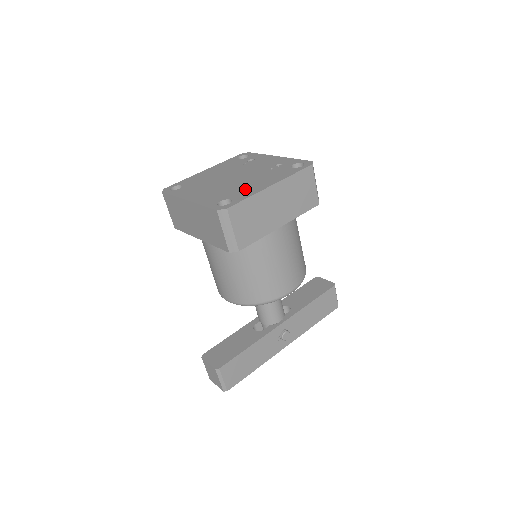
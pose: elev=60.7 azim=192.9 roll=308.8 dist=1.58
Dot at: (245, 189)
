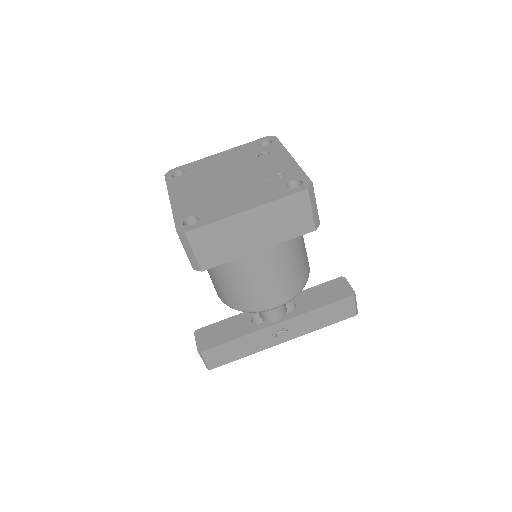
Dot at: (221, 206)
